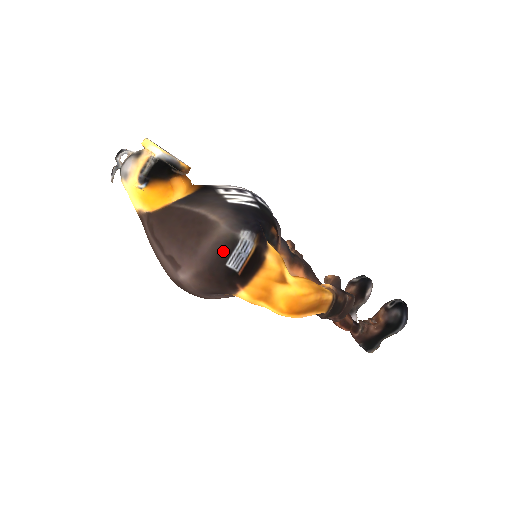
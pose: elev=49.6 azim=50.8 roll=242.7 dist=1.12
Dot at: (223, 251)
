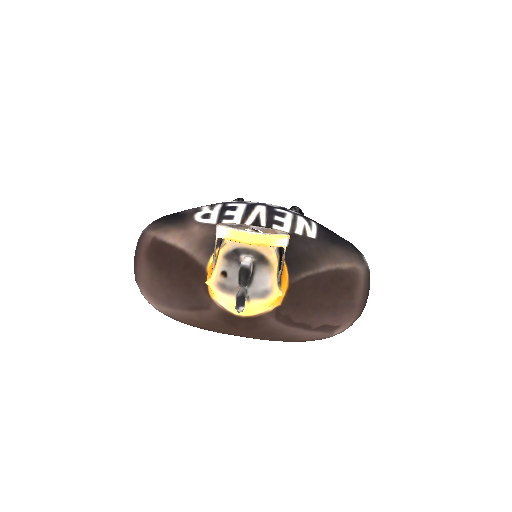
Dot at: (369, 287)
